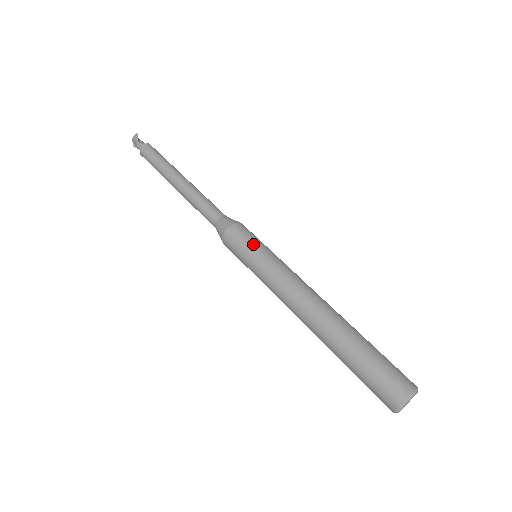
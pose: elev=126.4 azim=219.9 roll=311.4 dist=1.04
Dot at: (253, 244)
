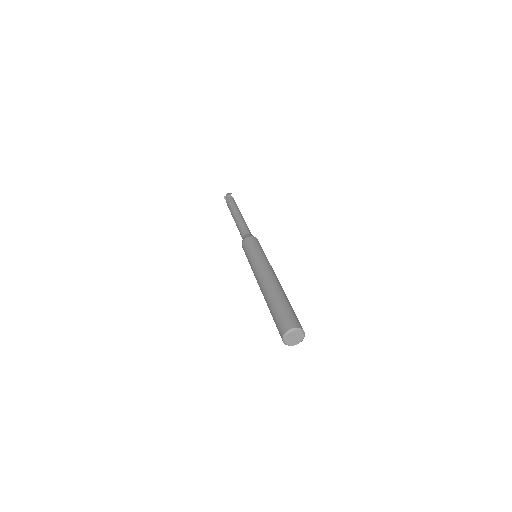
Dot at: (261, 248)
